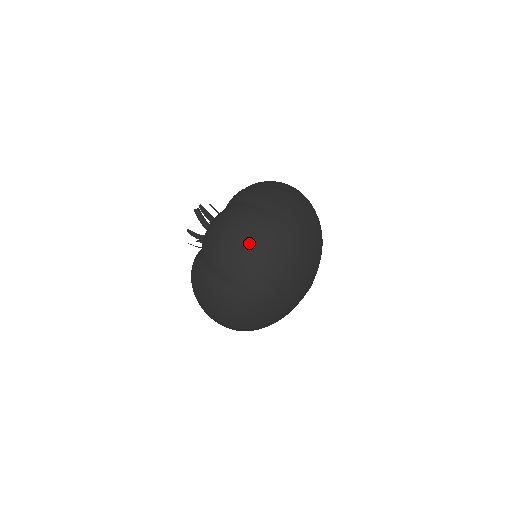
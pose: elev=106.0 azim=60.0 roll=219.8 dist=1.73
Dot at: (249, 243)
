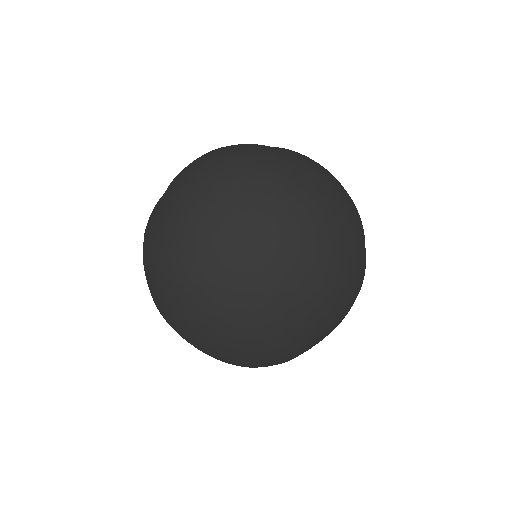
Dot at: occluded
